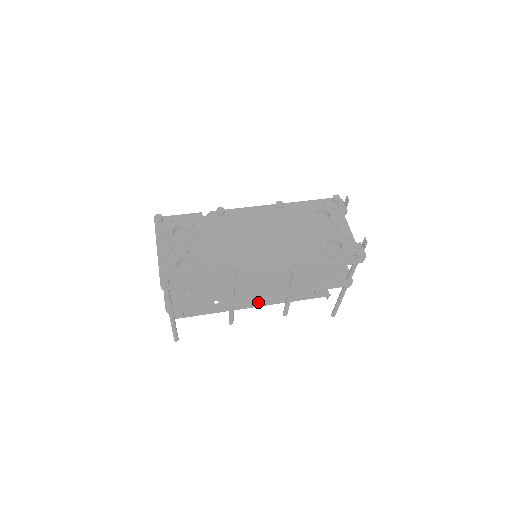
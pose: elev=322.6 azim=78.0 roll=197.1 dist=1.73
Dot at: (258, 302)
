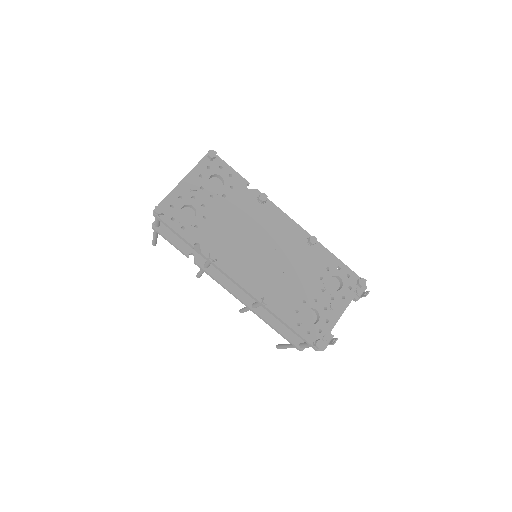
Dot at: occluded
